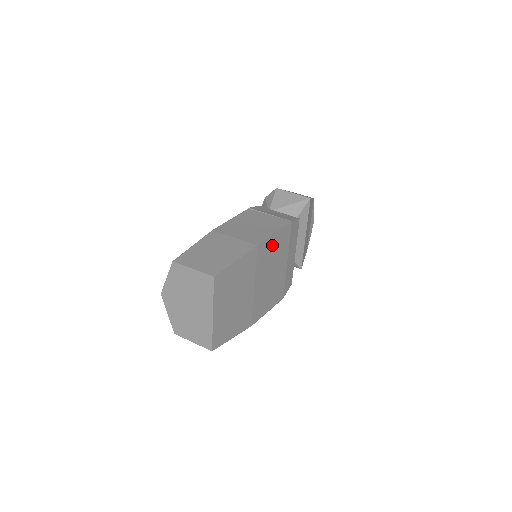
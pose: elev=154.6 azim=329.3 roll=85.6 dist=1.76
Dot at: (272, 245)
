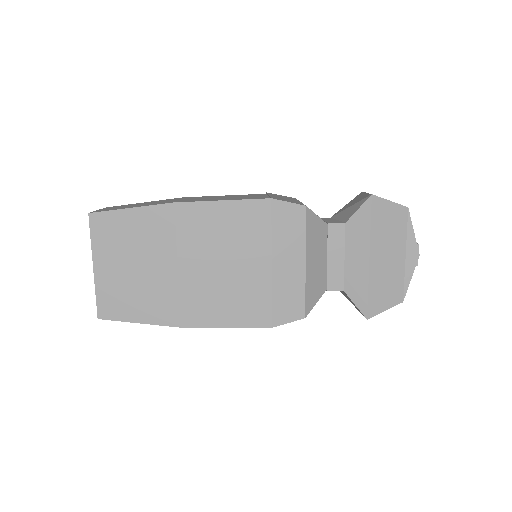
Dot at: (217, 218)
